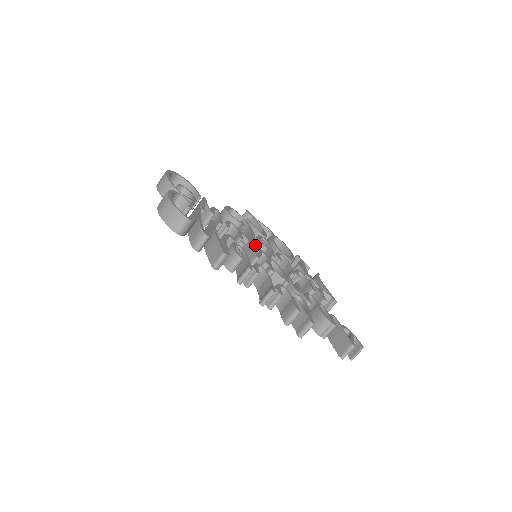
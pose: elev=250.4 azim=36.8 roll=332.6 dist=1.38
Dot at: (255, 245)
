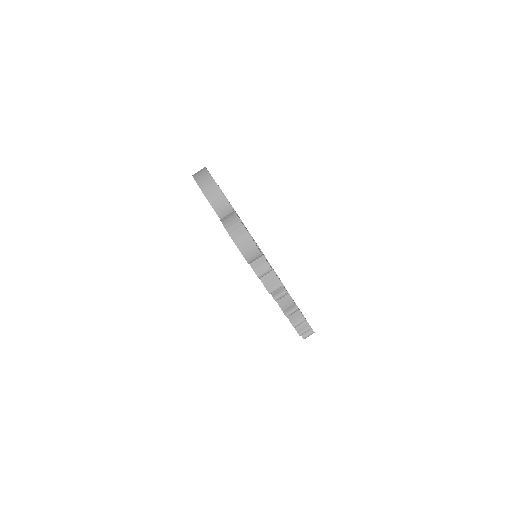
Dot at: occluded
